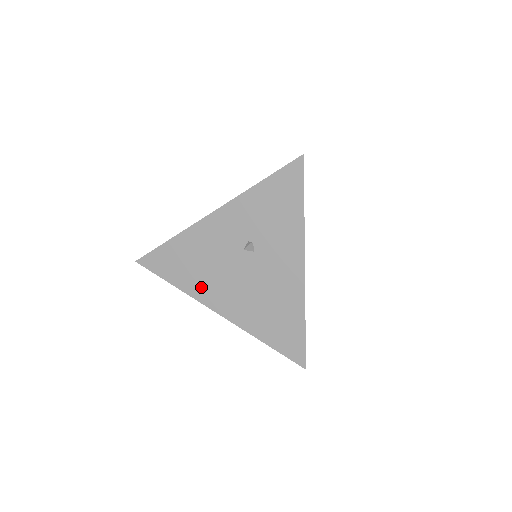
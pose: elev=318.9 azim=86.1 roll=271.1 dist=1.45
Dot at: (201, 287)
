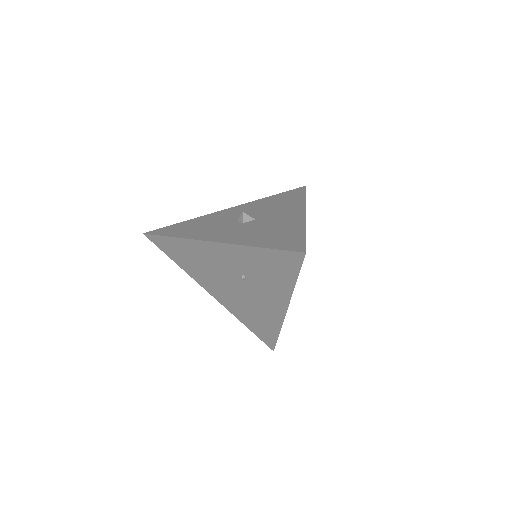
Dot at: (199, 276)
